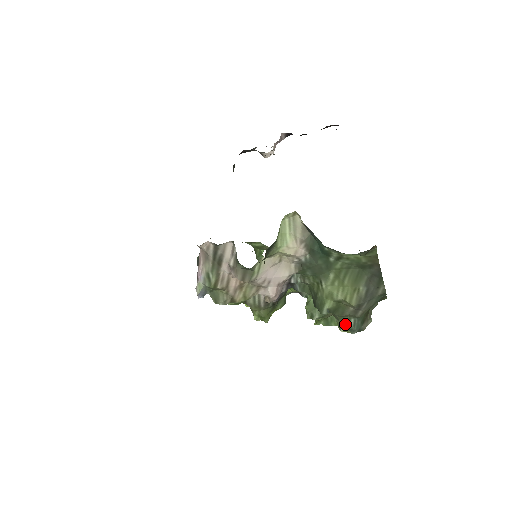
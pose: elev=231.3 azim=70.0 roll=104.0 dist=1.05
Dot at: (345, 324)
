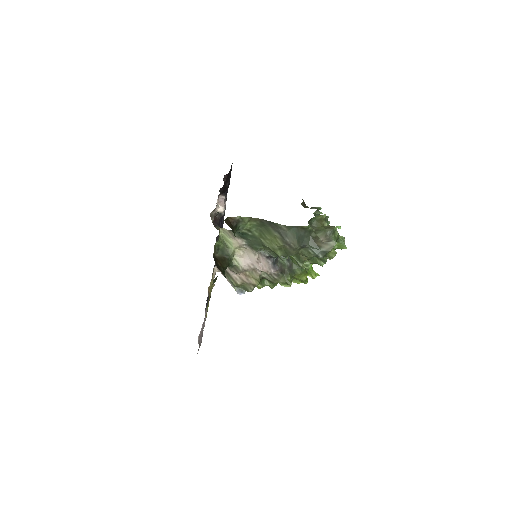
Dot at: (311, 256)
